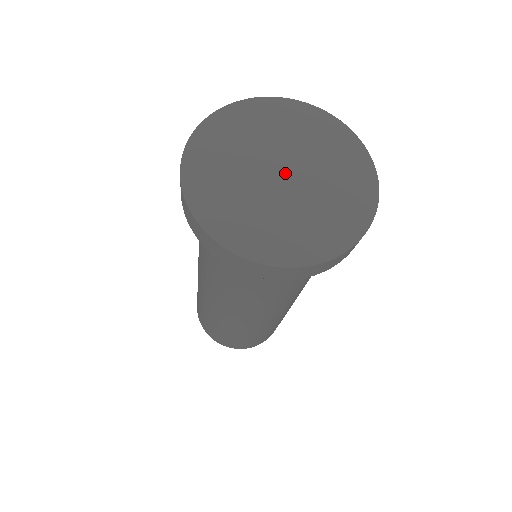
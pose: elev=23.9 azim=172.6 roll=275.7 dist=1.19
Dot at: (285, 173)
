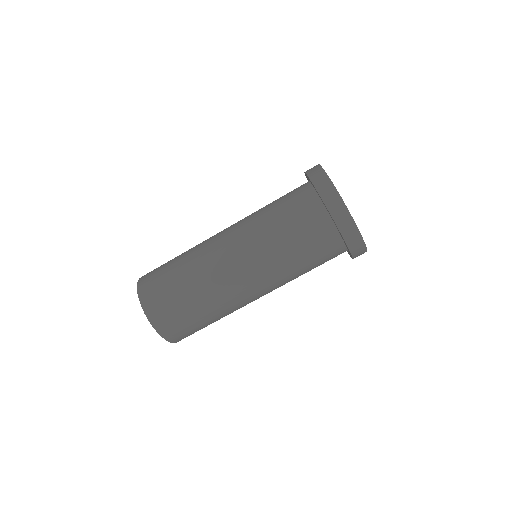
Dot at: occluded
